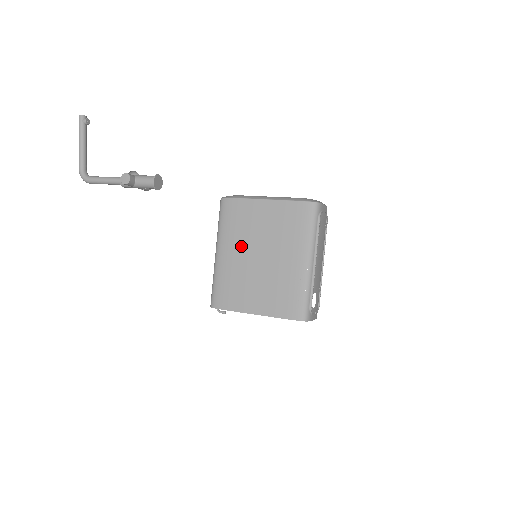
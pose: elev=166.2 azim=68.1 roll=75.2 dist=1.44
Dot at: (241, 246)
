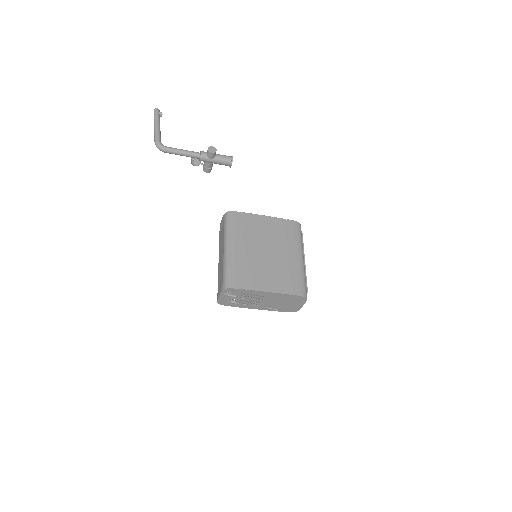
Dot at: (250, 243)
